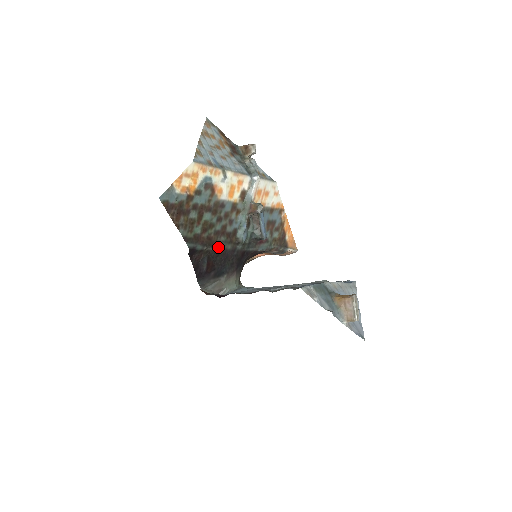
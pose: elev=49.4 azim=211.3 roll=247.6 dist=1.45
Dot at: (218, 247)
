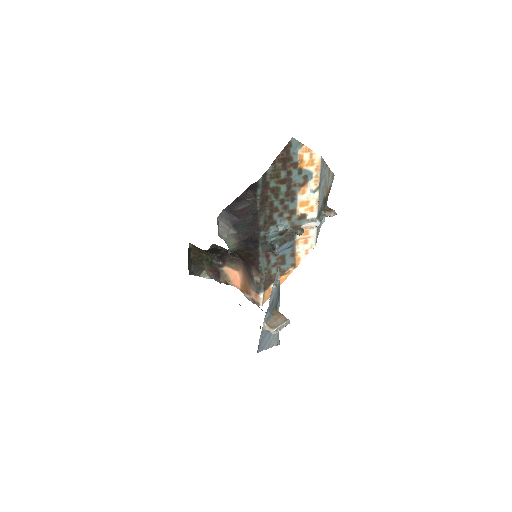
Dot at: (260, 211)
